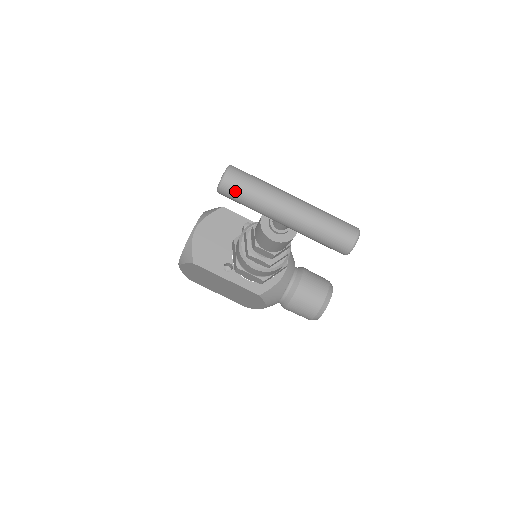
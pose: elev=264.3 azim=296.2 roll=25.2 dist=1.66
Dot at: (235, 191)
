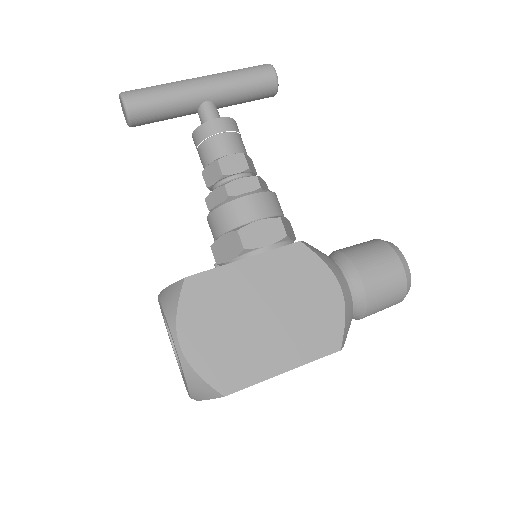
Dot at: (139, 90)
